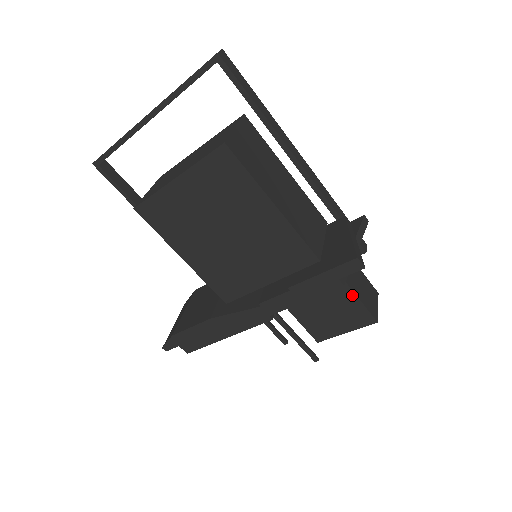
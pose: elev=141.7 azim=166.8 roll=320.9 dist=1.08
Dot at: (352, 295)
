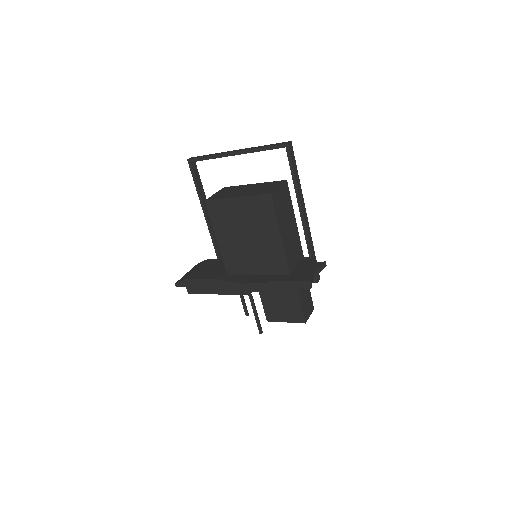
Dot at: (299, 301)
